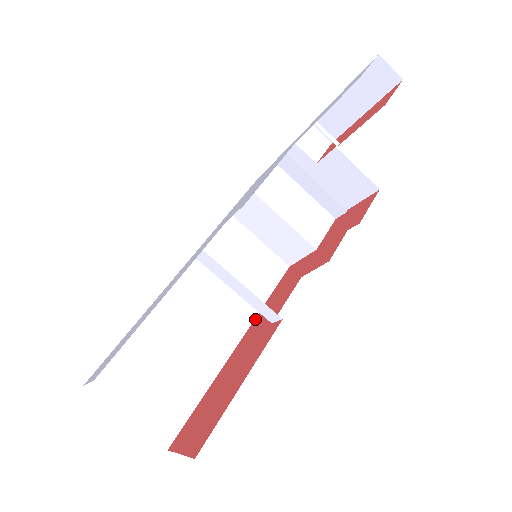
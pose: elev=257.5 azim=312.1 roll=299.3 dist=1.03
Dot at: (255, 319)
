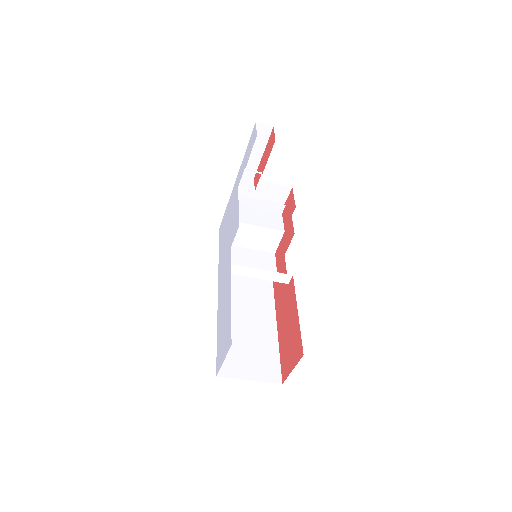
Dot at: (274, 298)
